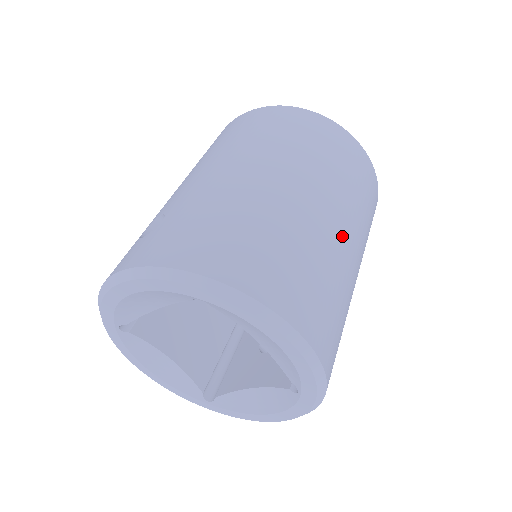
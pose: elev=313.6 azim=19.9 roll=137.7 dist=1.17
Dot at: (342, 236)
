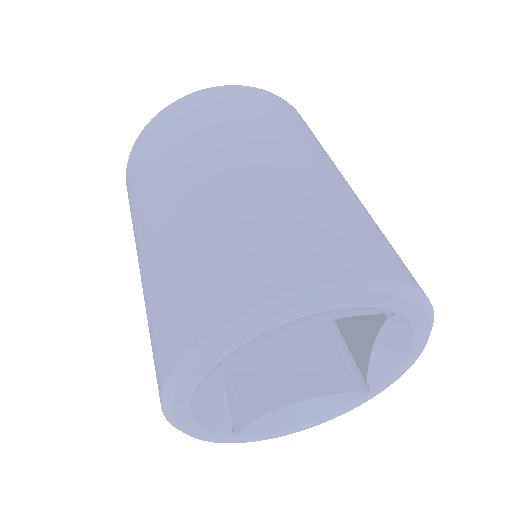
Dot at: (266, 167)
